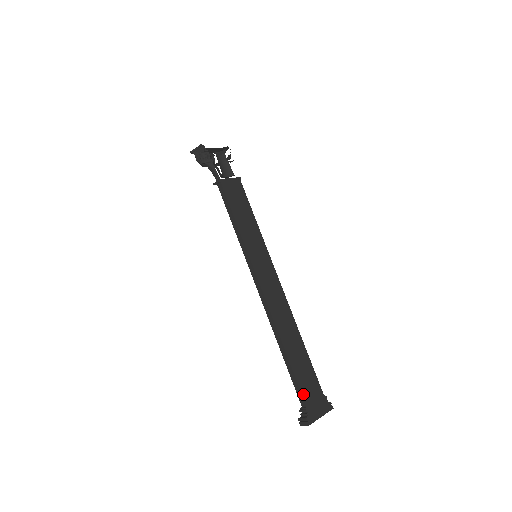
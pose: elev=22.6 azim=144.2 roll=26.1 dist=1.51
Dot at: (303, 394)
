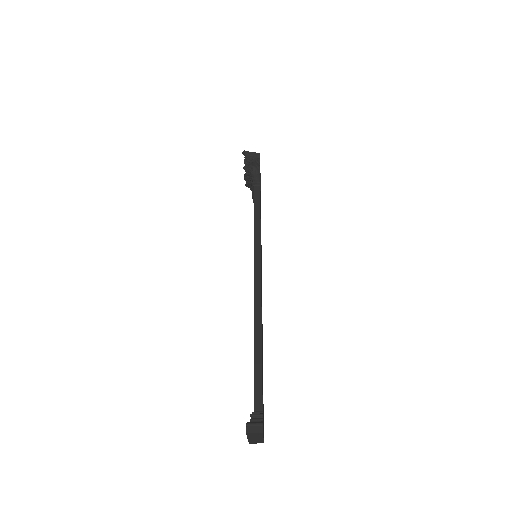
Dot at: (262, 397)
